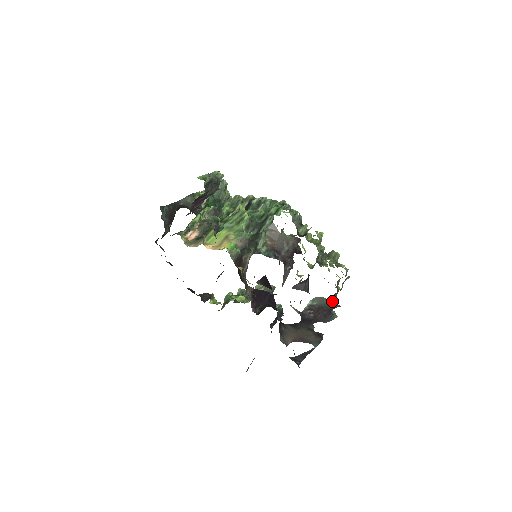
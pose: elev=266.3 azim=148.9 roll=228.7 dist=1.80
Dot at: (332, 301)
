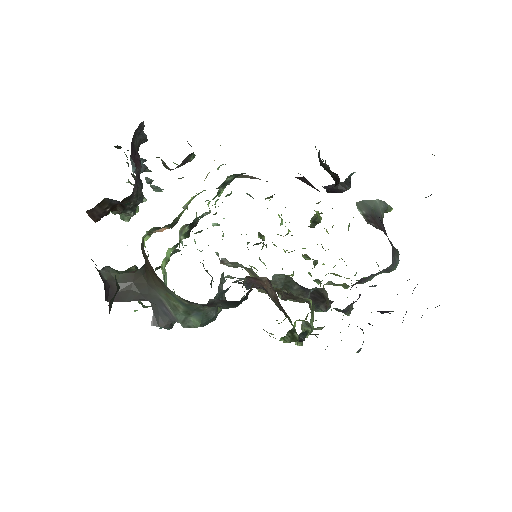
Dot at: (371, 200)
